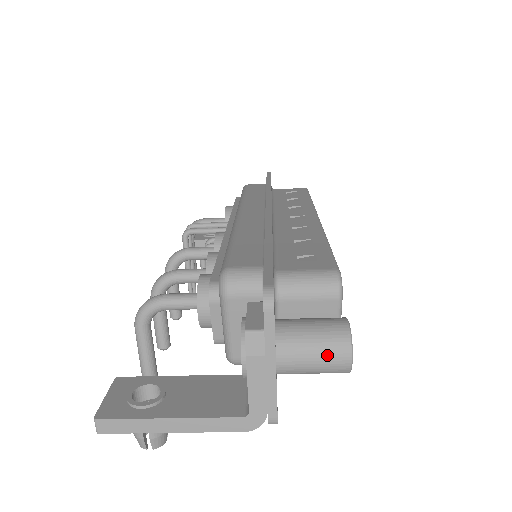
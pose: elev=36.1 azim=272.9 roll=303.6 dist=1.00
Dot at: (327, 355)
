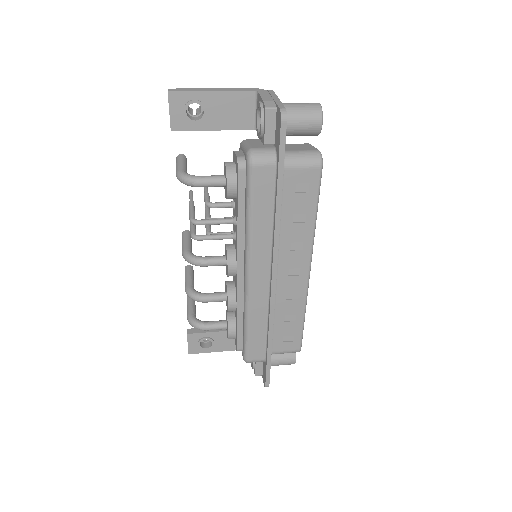
Dot at: occluded
